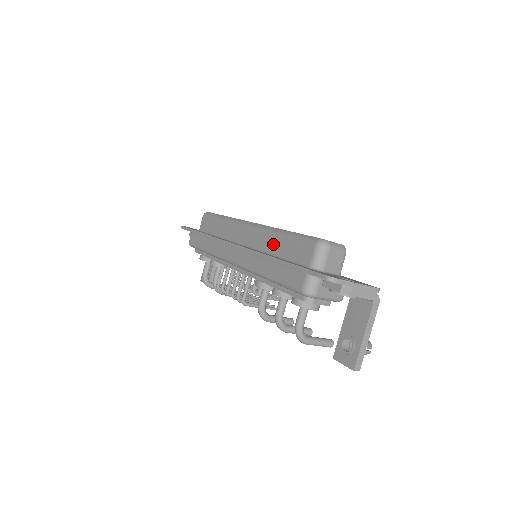
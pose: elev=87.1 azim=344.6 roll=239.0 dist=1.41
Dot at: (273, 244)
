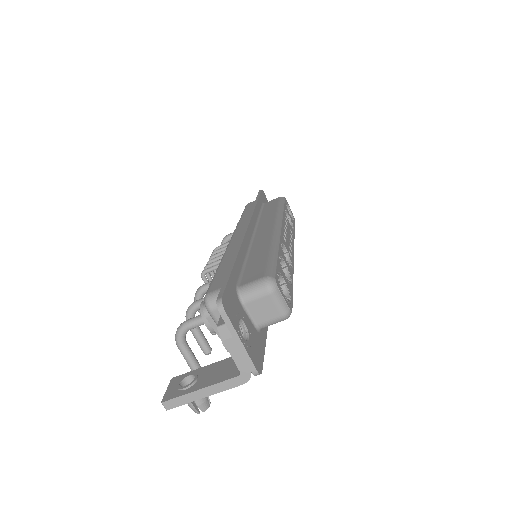
Dot at: (259, 250)
